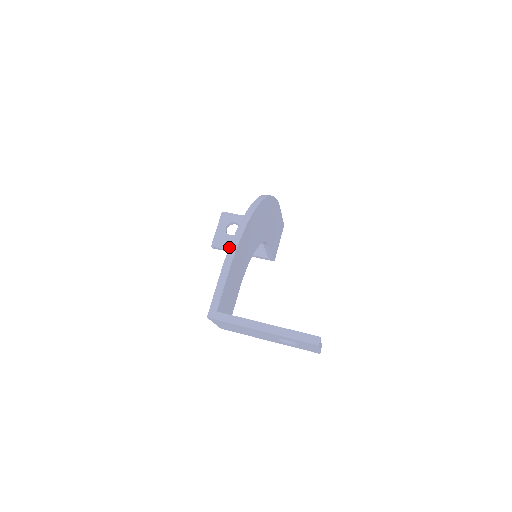
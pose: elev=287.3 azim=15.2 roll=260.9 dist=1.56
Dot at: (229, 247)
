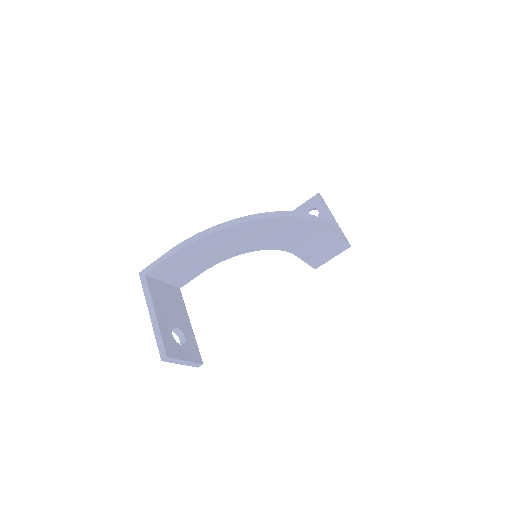
Dot at: (190, 237)
